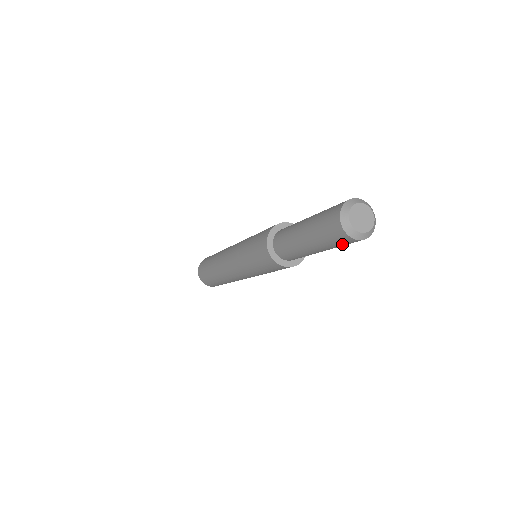
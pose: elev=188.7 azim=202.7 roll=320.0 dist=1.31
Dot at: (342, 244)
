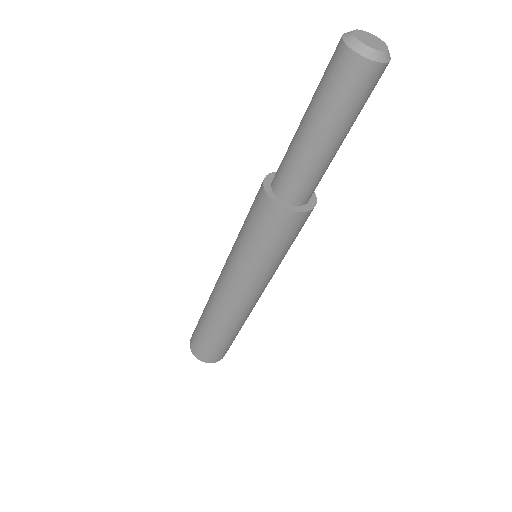
Dot at: (331, 77)
